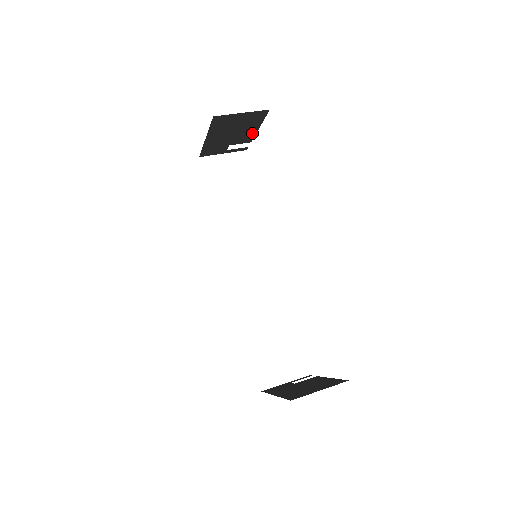
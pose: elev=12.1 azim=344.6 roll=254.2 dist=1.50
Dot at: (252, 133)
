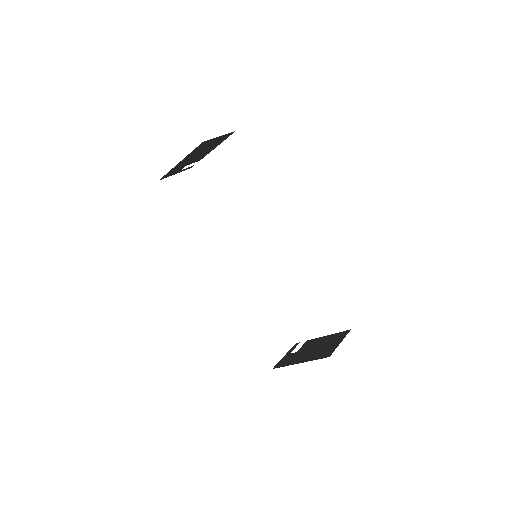
Dot at: (208, 152)
